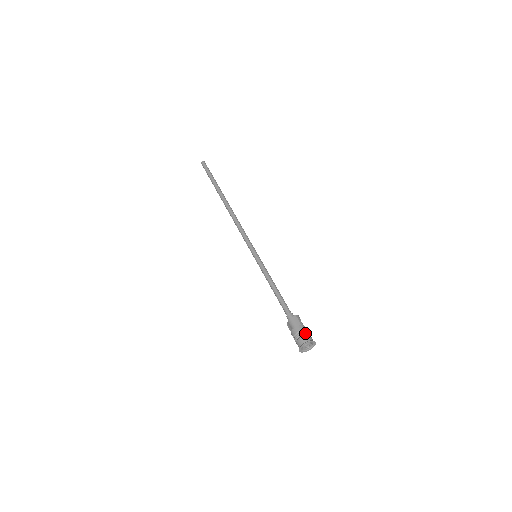
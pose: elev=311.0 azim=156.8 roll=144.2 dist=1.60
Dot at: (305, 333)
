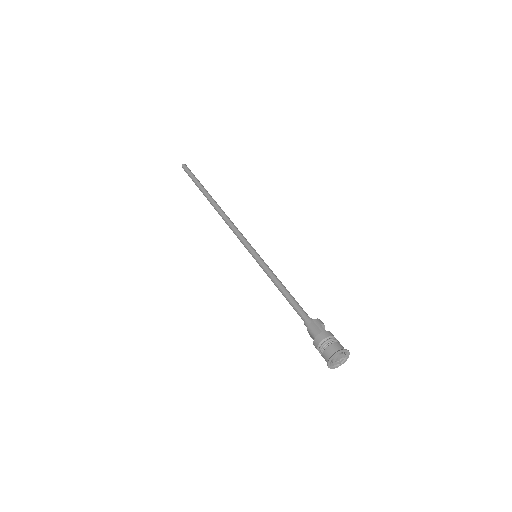
Dot at: (329, 342)
